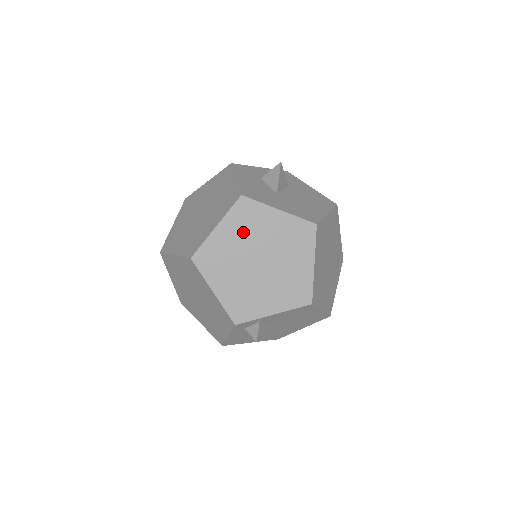
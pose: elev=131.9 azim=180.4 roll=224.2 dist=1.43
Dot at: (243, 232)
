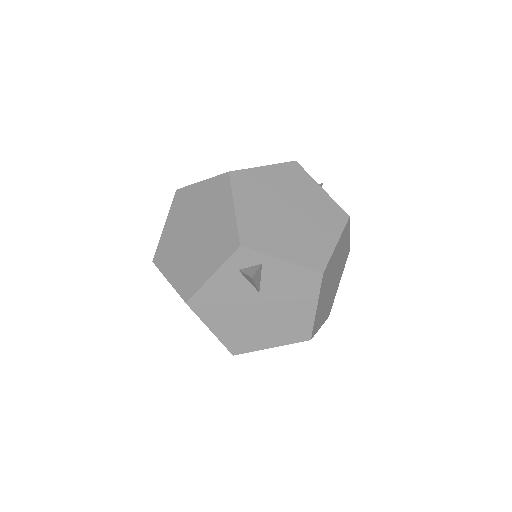
Dot at: (285, 183)
